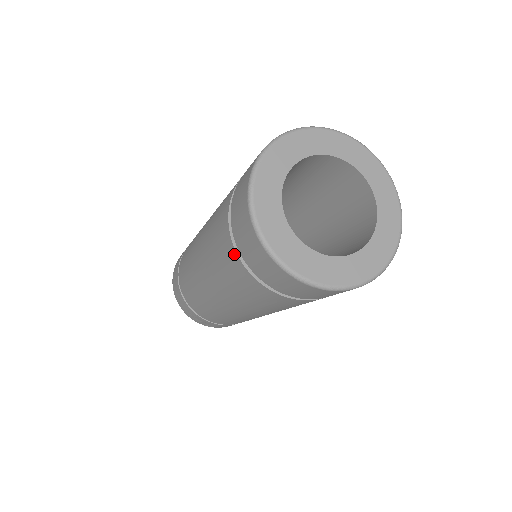
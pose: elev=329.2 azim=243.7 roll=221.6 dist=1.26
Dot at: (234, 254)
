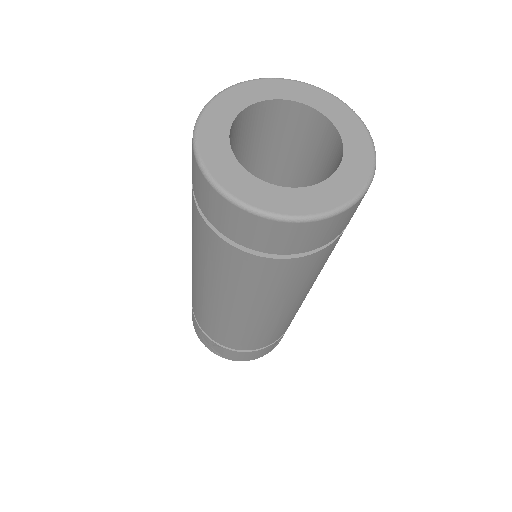
Dot at: (193, 198)
